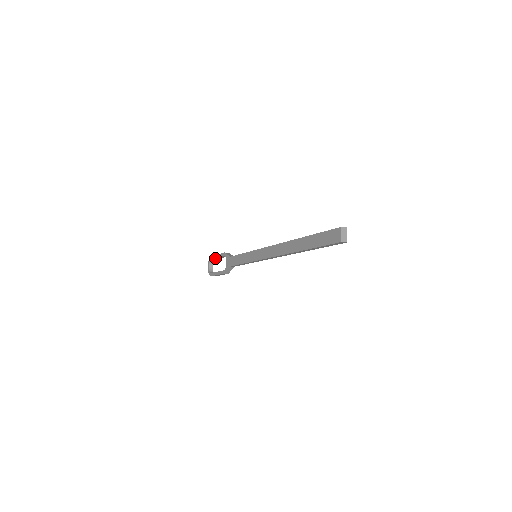
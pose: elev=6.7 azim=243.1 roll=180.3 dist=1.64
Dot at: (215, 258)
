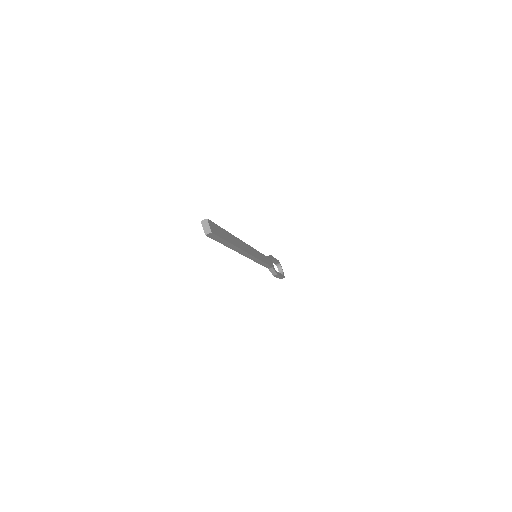
Dot at: occluded
